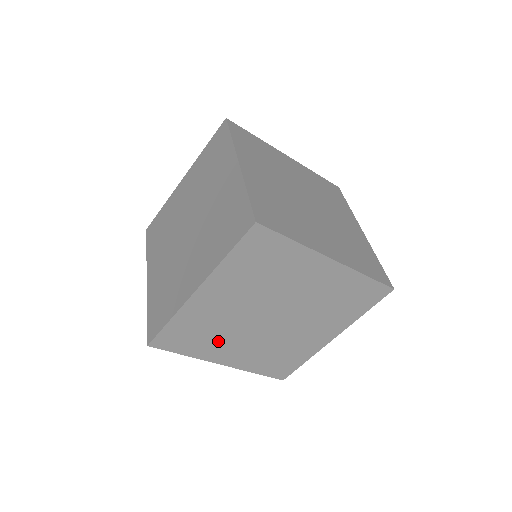
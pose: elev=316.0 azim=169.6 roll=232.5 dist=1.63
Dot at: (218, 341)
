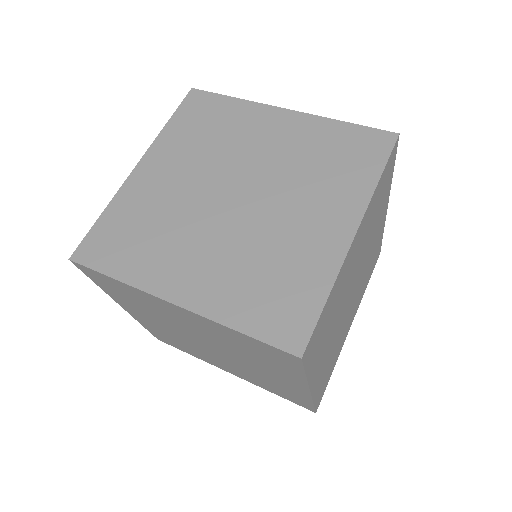
Dot at: (141, 309)
